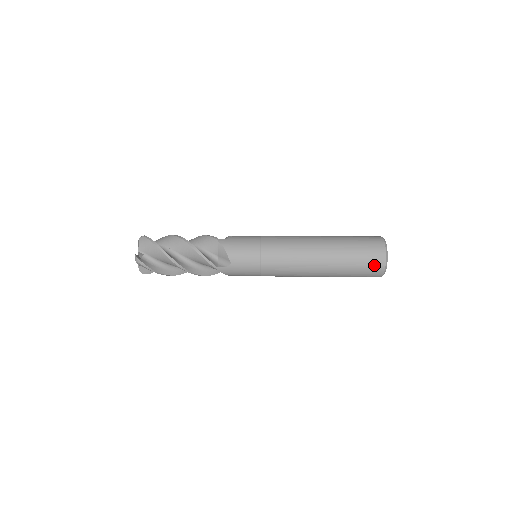
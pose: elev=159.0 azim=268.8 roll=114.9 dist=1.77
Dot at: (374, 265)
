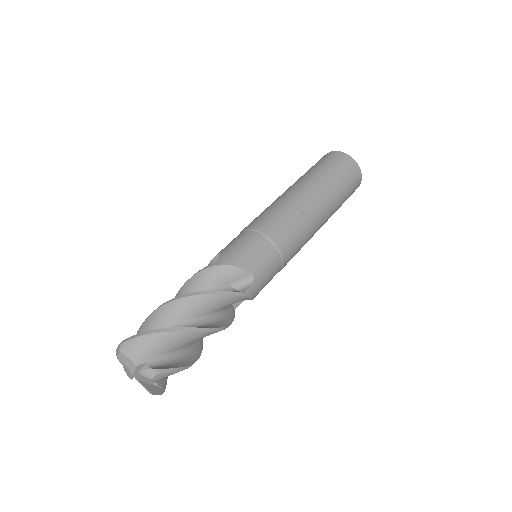
Dot at: (353, 174)
